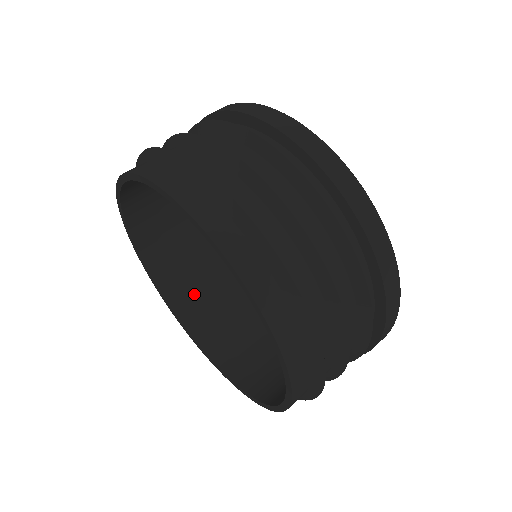
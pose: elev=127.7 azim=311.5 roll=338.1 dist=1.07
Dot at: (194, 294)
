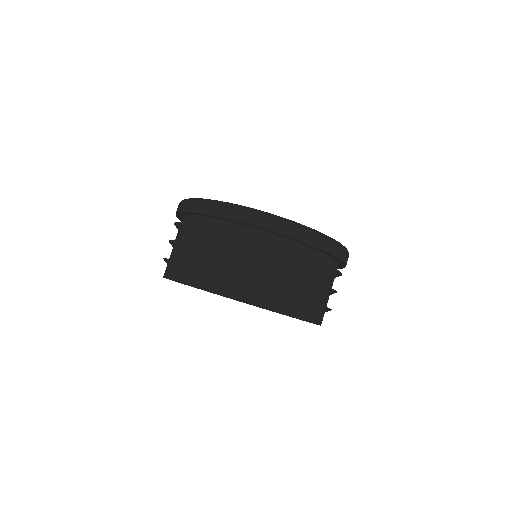
Dot at: occluded
